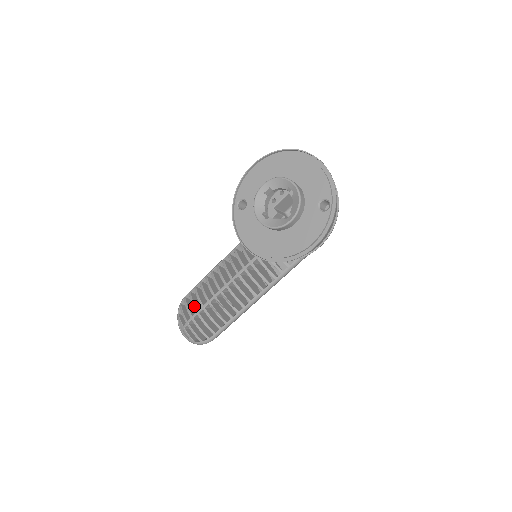
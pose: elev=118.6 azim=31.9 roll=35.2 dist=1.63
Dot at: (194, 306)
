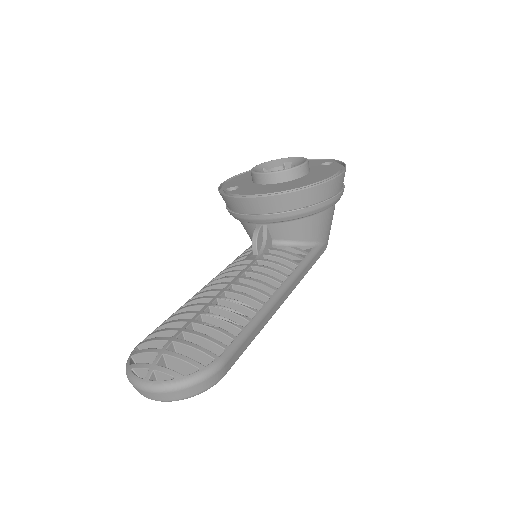
Dot at: (171, 328)
